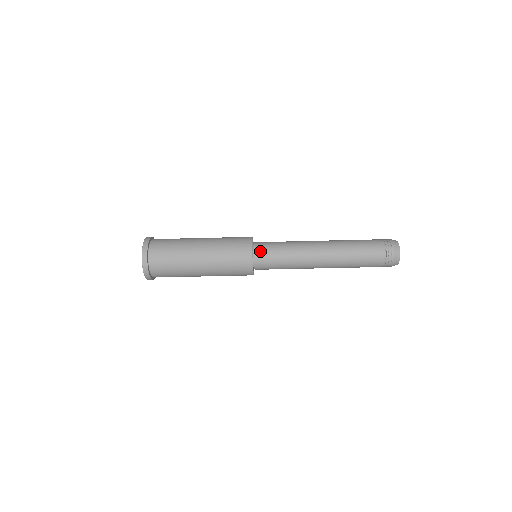
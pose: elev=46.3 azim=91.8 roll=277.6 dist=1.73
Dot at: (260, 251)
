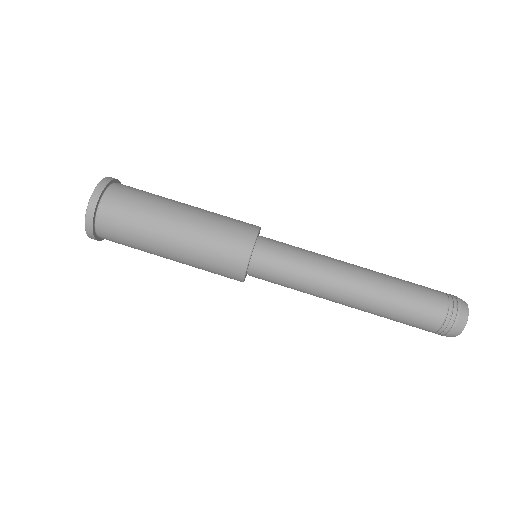
Dot at: (265, 248)
